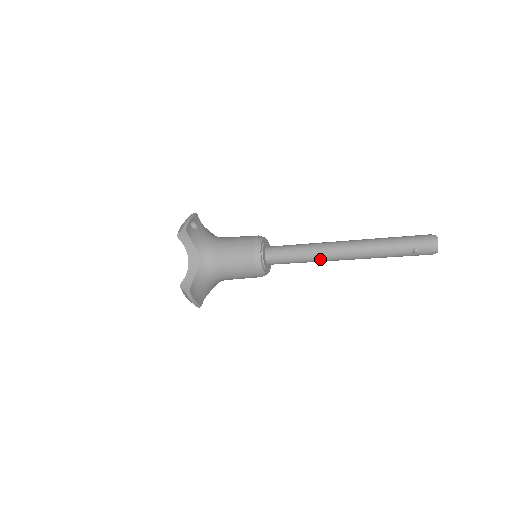
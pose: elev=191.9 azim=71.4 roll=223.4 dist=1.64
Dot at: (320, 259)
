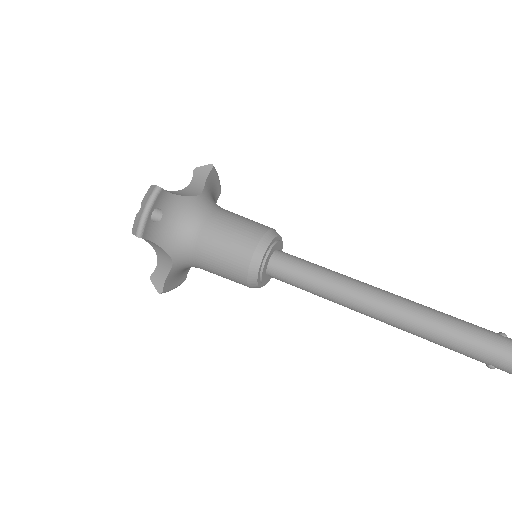
Dot at: (345, 306)
